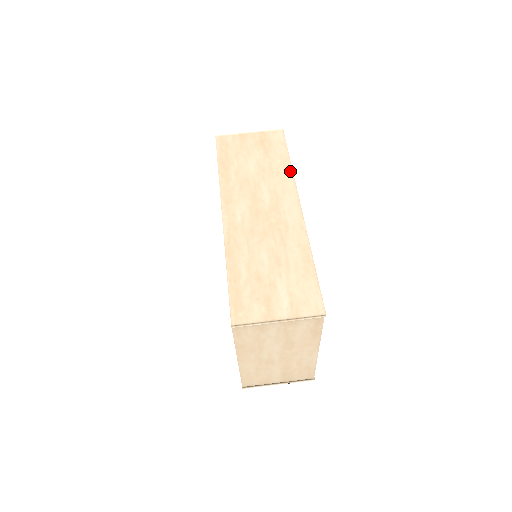
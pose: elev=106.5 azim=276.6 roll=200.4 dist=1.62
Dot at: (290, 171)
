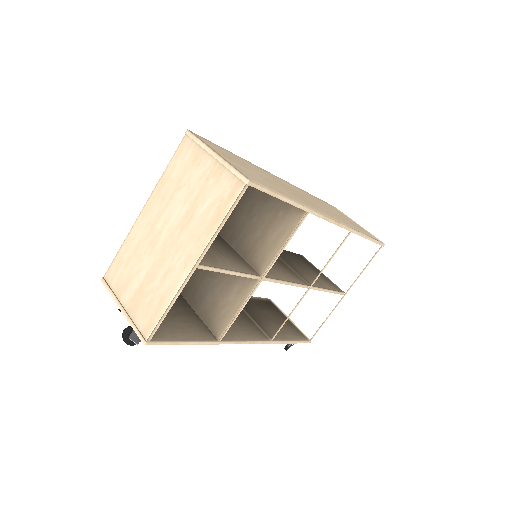
Dot at: (356, 230)
